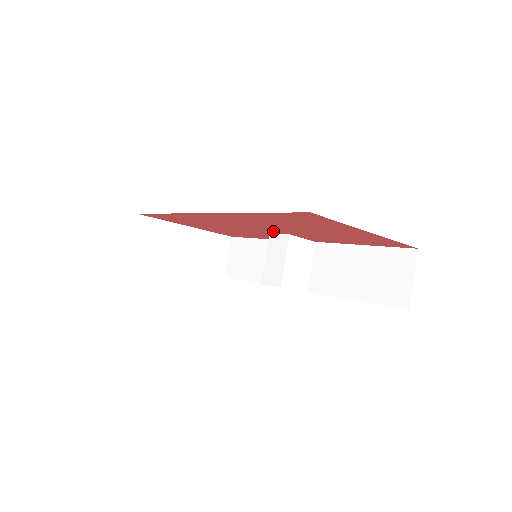
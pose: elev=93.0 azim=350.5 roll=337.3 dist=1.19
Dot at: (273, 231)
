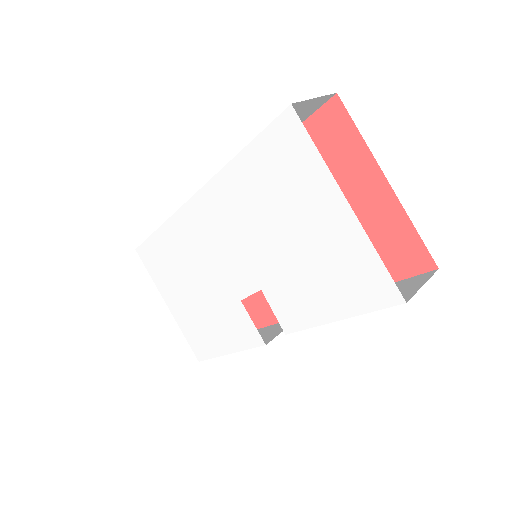
Dot at: occluded
